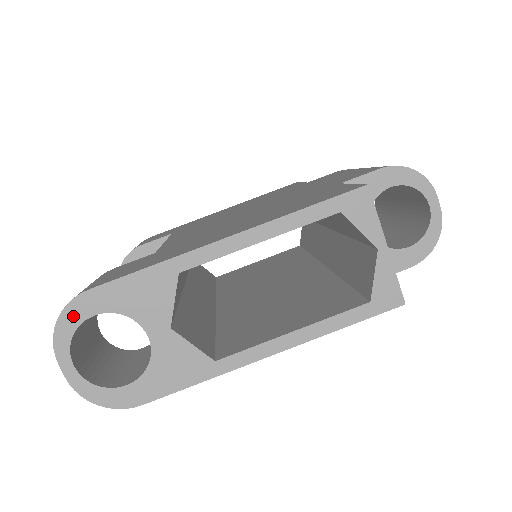
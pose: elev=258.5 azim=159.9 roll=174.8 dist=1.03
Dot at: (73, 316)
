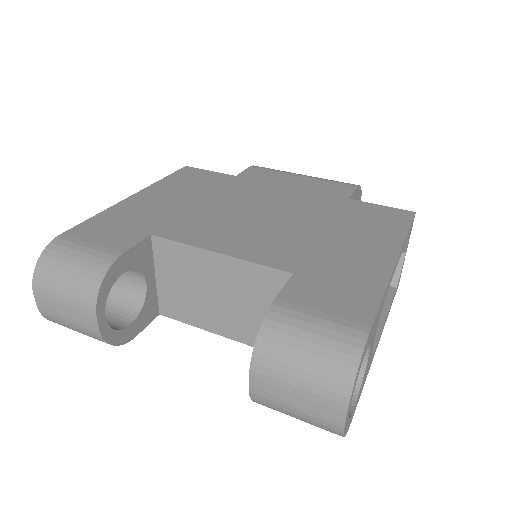
Dot at: (362, 359)
